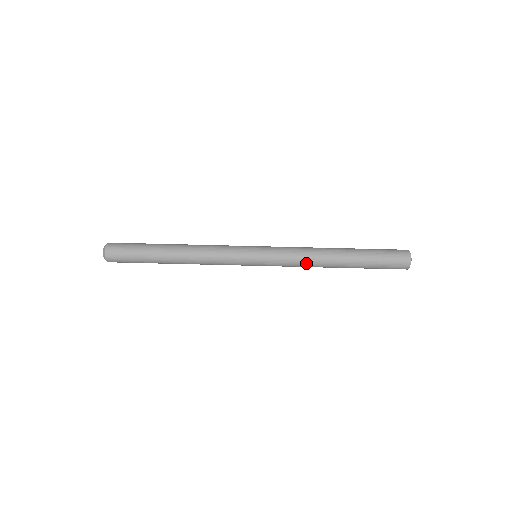
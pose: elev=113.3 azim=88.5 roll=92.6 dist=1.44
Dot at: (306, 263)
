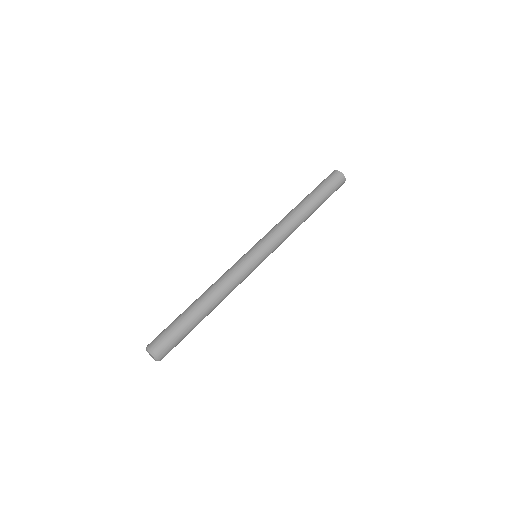
Dot at: (291, 233)
